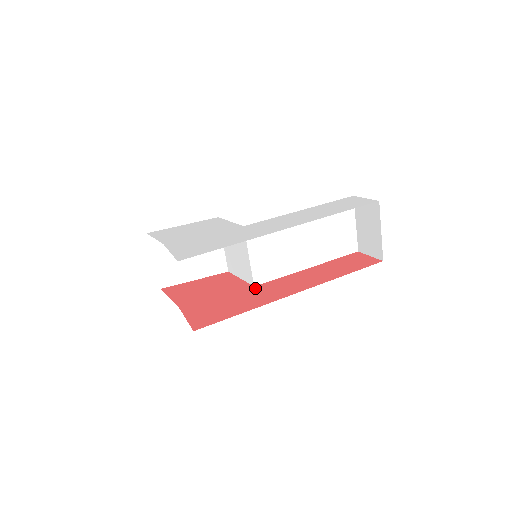
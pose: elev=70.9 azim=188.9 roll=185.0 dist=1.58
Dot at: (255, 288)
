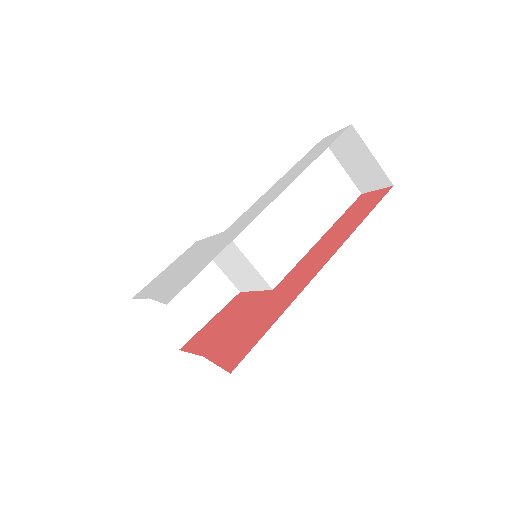
Dot at: (275, 291)
